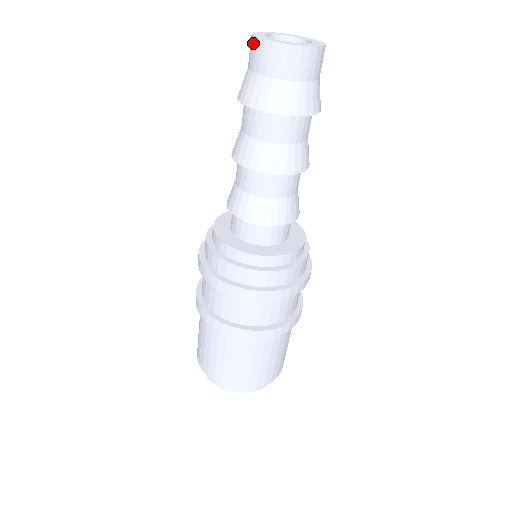
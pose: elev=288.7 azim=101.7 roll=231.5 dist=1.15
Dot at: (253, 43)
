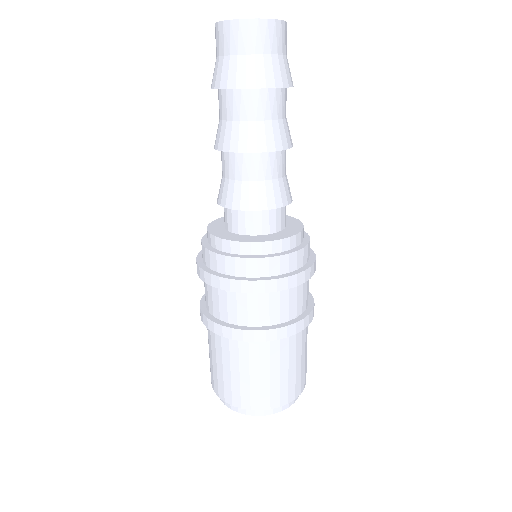
Dot at: (224, 28)
